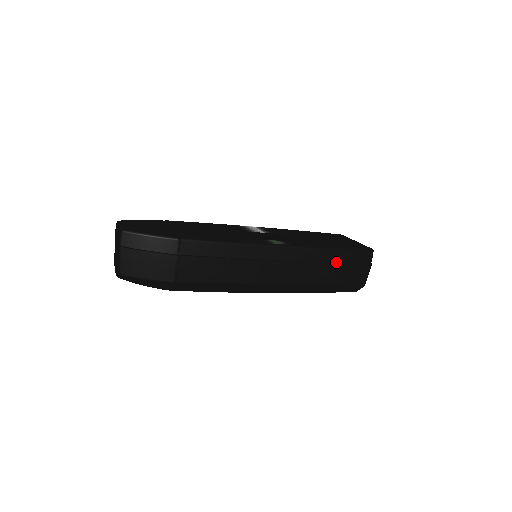
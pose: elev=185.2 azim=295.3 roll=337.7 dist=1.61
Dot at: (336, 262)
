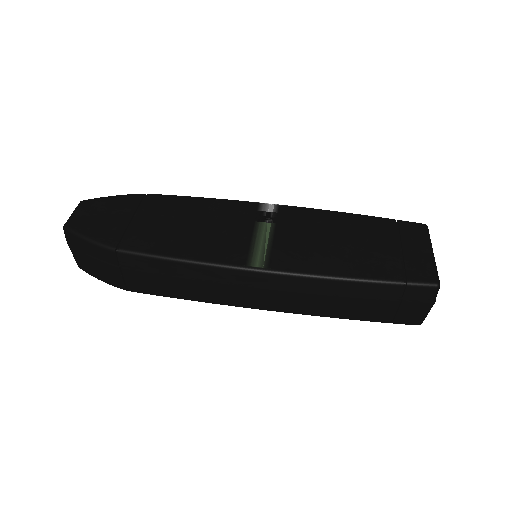
Dot at: (361, 295)
